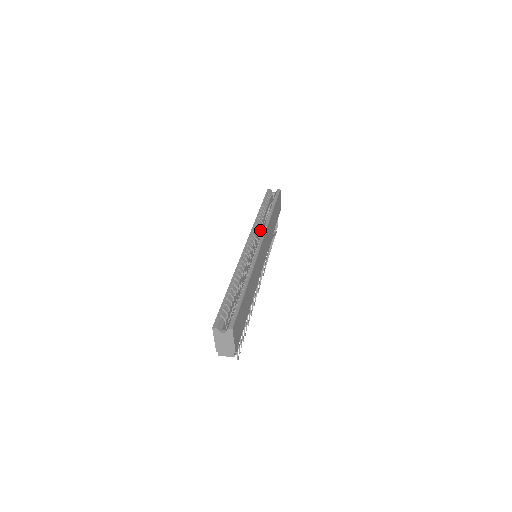
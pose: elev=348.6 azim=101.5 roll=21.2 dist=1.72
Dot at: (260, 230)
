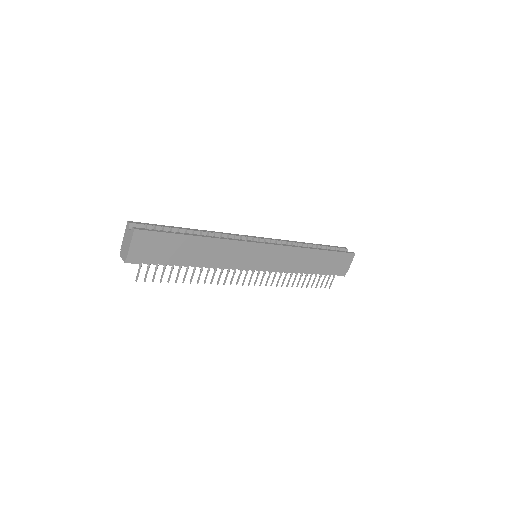
Dot at: occluded
